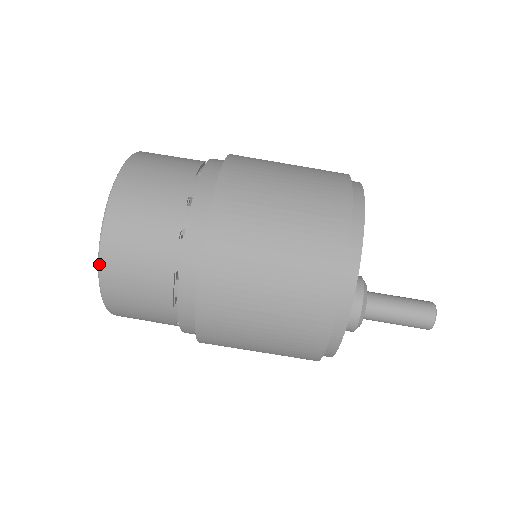
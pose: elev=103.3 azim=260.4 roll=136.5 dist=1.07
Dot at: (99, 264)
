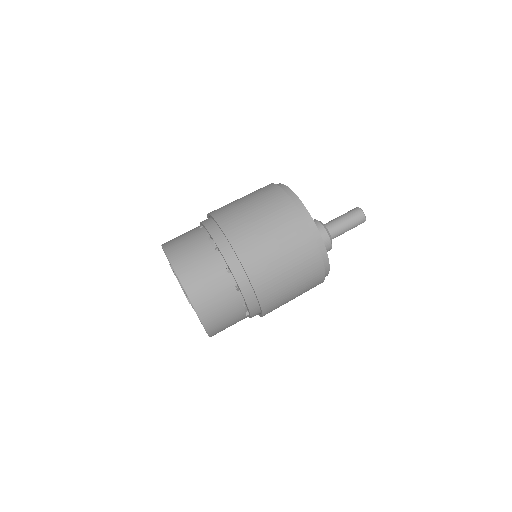
Dot at: (168, 257)
